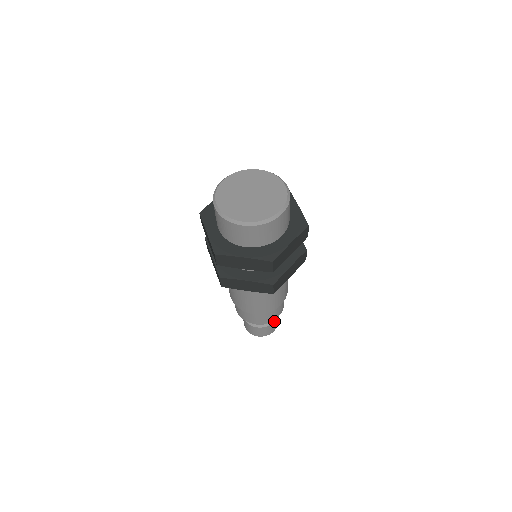
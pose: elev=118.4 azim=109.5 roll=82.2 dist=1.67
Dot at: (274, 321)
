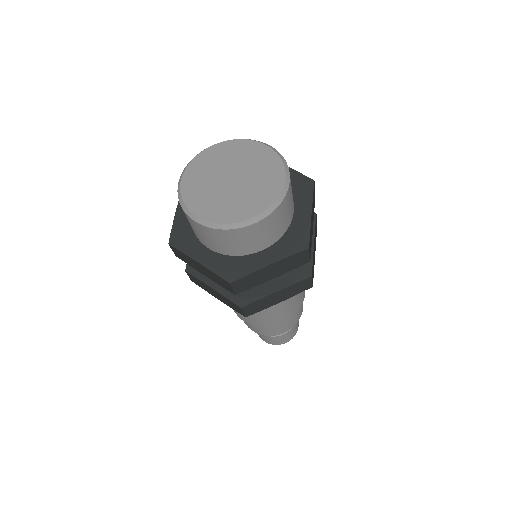
Dot at: (284, 334)
